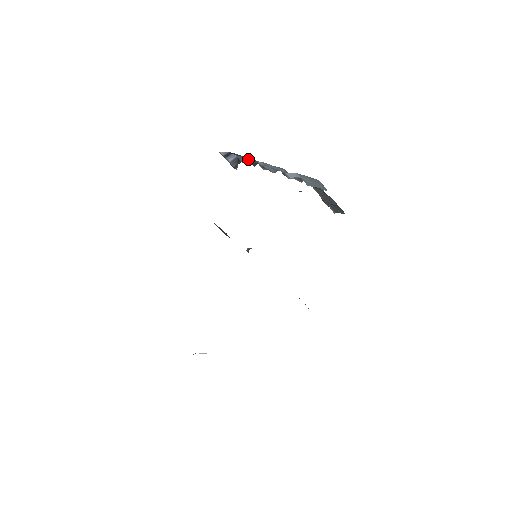
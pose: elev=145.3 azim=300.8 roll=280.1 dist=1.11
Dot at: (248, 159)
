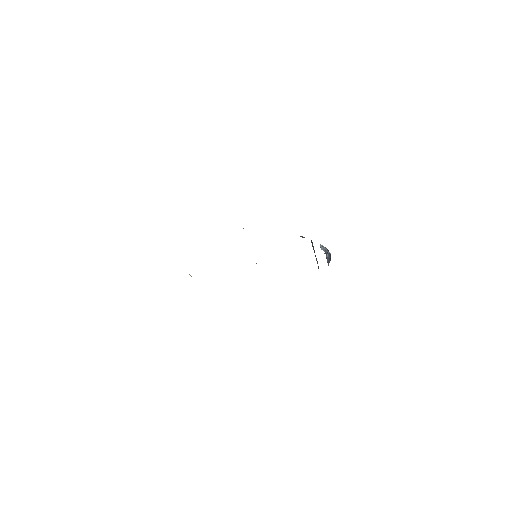
Dot at: (327, 250)
